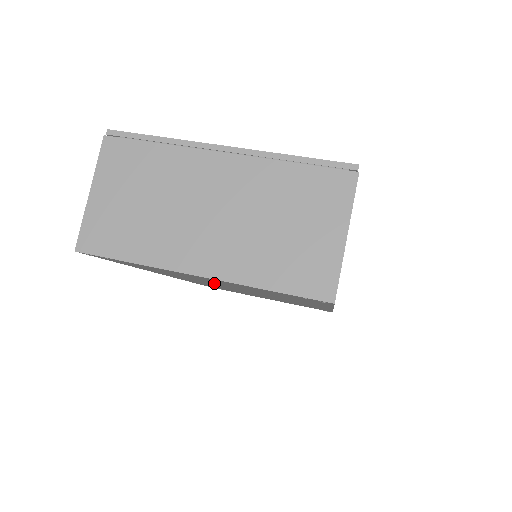
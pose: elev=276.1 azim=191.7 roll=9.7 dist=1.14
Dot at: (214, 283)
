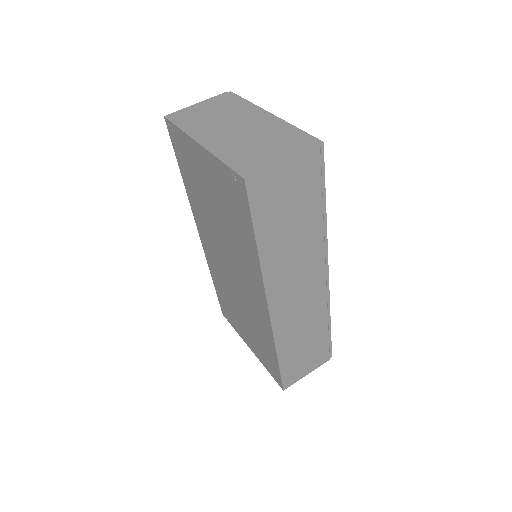
Dot at: (212, 211)
